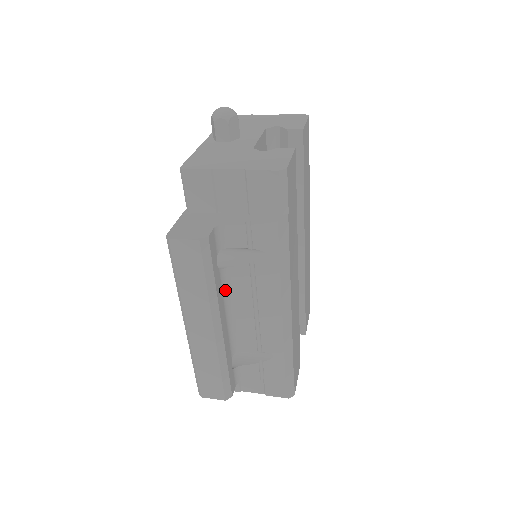
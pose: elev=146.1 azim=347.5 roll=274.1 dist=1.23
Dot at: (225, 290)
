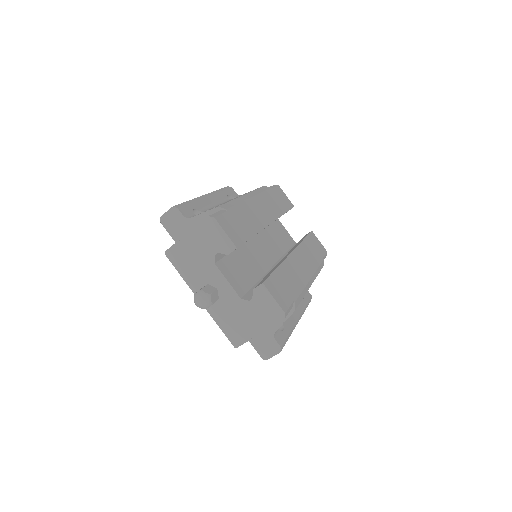
Dot at: occluded
